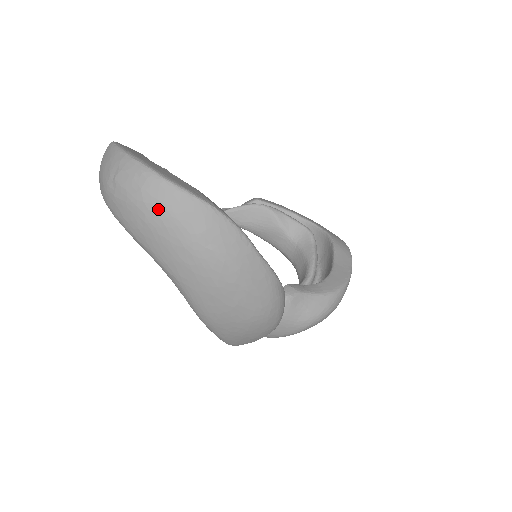
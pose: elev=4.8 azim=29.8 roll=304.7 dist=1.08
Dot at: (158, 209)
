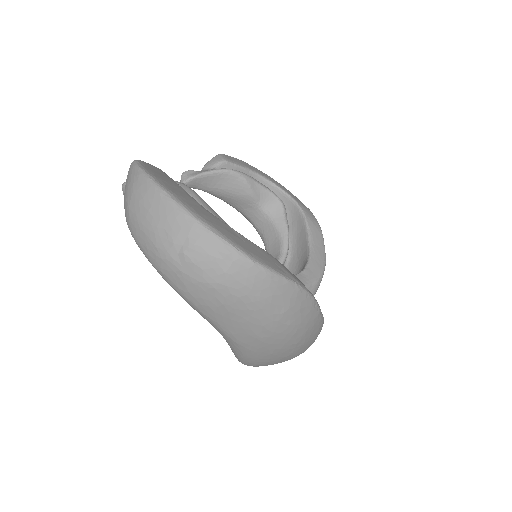
Dot at: (244, 294)
